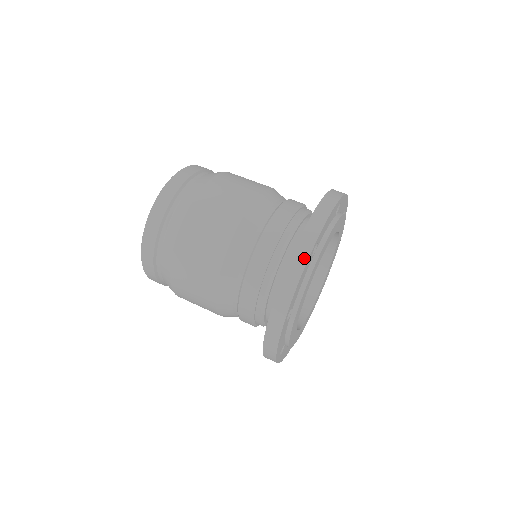
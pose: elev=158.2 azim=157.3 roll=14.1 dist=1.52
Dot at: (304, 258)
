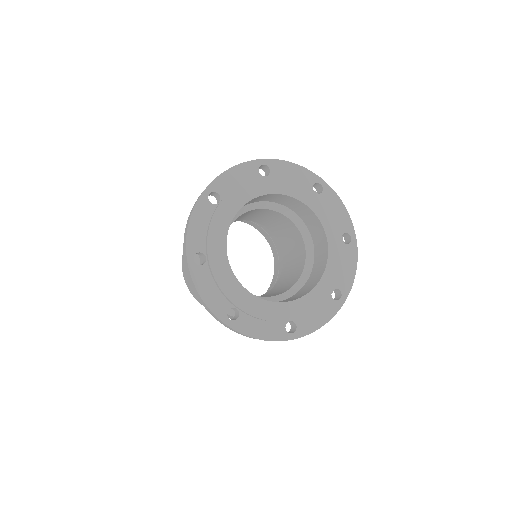
Dot at: (196, 203)
